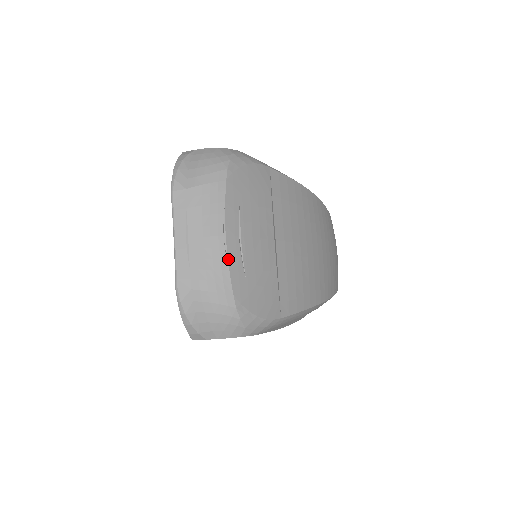
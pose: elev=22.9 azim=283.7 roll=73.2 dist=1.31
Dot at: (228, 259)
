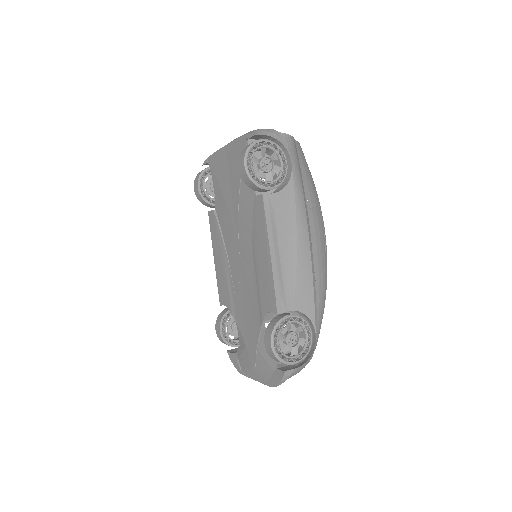
Dot at: occluded
